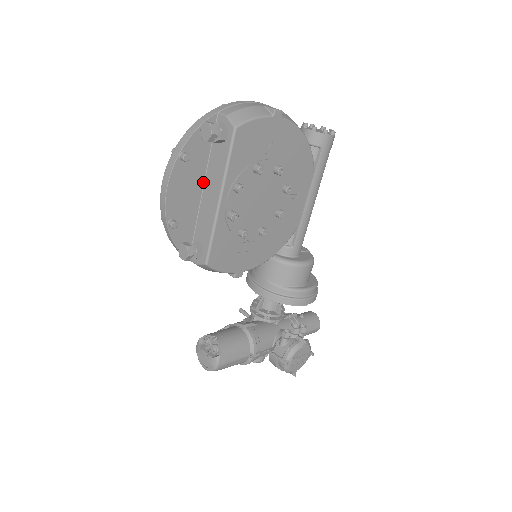
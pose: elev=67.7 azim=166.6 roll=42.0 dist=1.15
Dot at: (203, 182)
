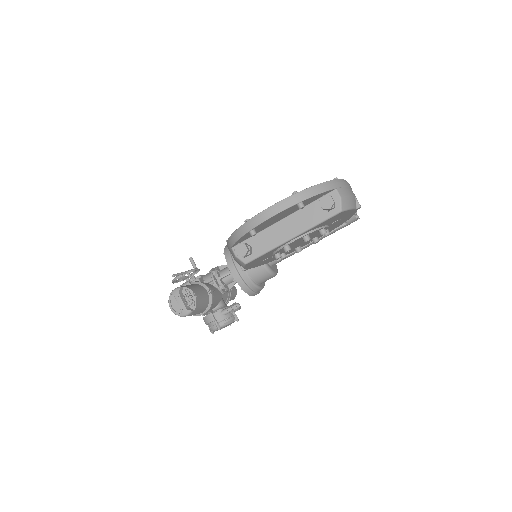
Dot at: (287, 215)
